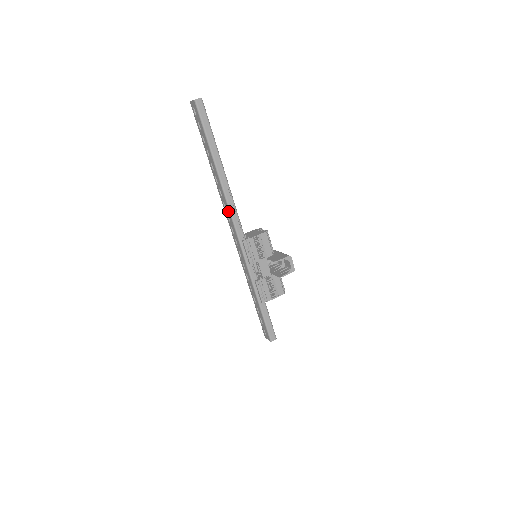
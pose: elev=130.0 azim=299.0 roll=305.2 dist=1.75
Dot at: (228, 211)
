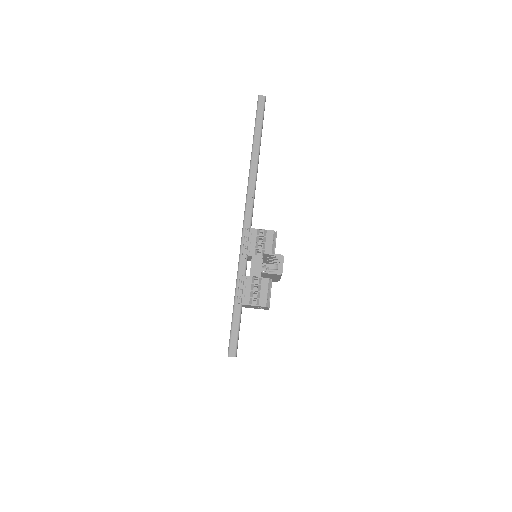
Dot at: (246, 197)
